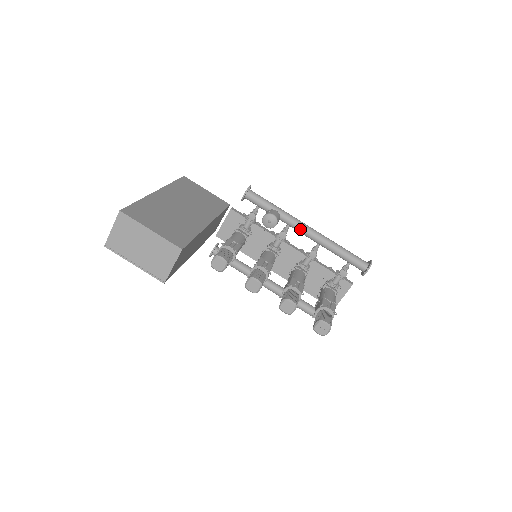
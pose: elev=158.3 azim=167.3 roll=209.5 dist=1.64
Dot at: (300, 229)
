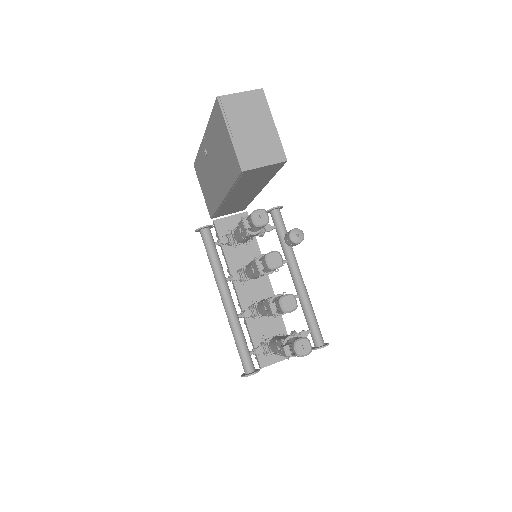
Dot at: (296, 270)
